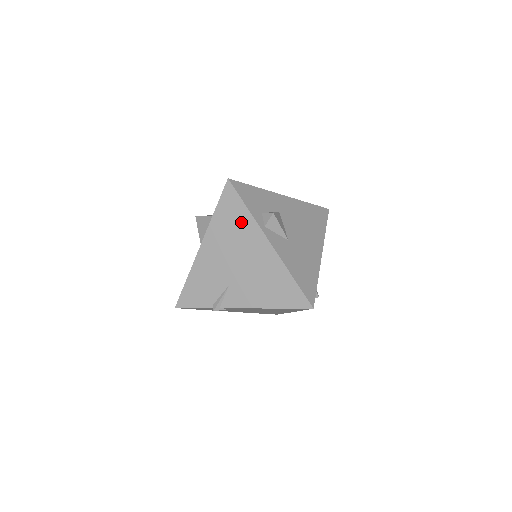
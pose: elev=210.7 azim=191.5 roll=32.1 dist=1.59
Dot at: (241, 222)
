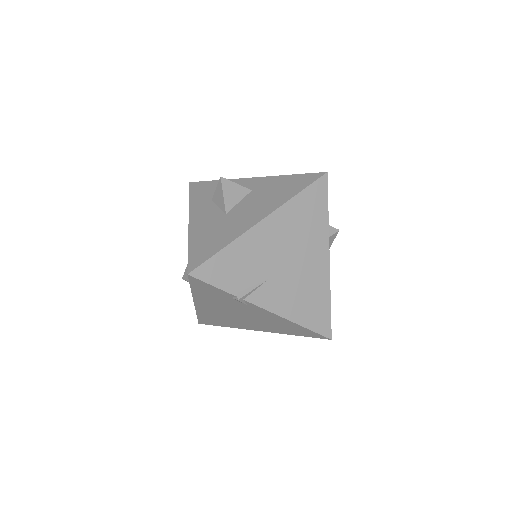
Dot at: (316, 221)
